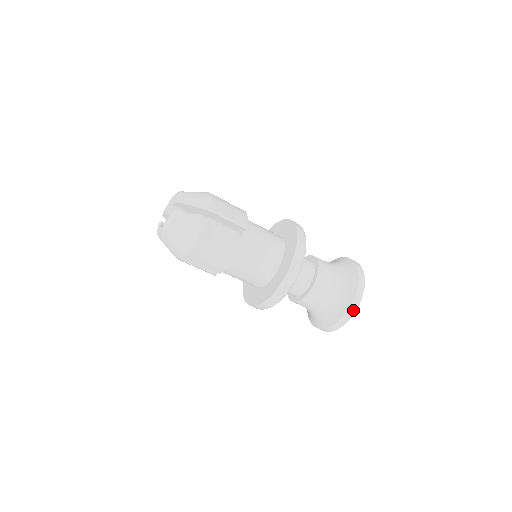
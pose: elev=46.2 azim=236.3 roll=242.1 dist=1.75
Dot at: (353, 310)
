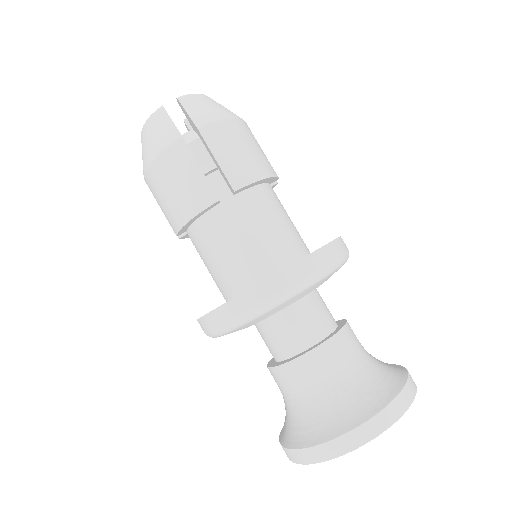
Dot at: (412, 388)
